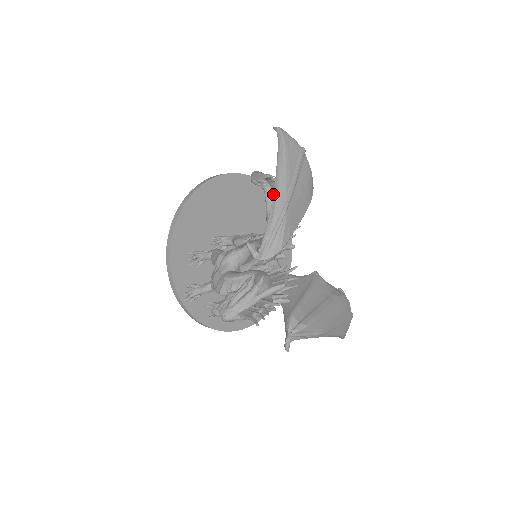
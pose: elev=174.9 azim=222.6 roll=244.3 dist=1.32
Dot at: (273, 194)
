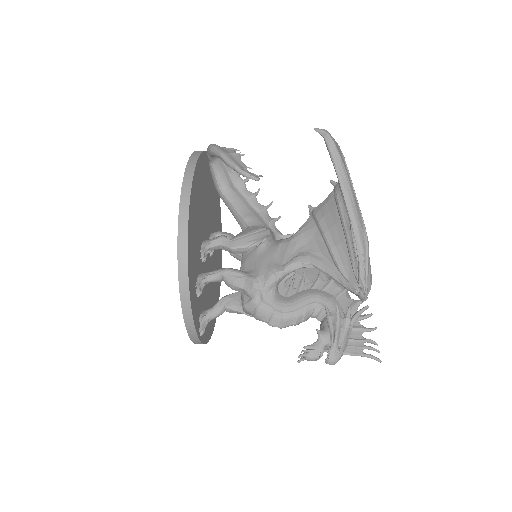
Dot at: (351, 222)
